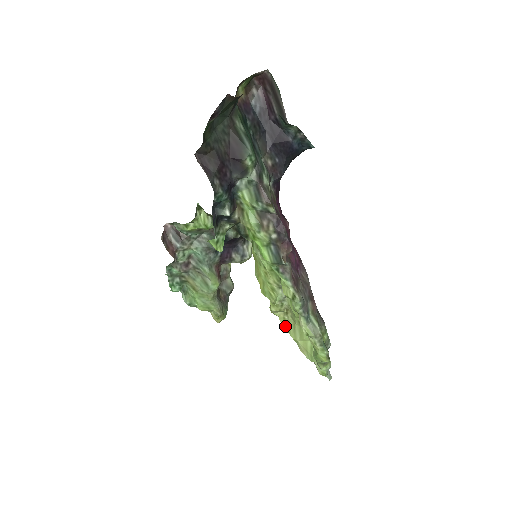
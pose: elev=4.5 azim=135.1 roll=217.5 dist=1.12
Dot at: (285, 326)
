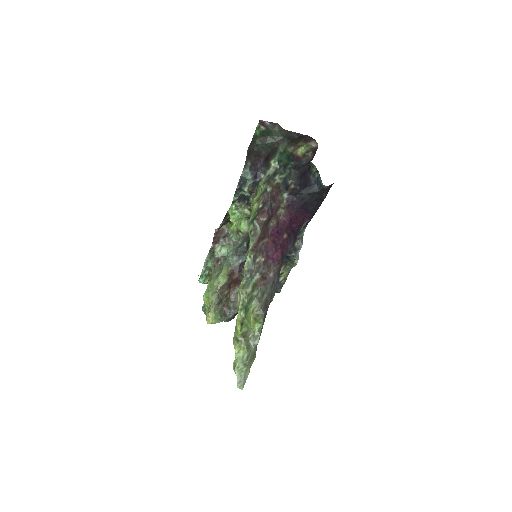
Dot at: occluded
